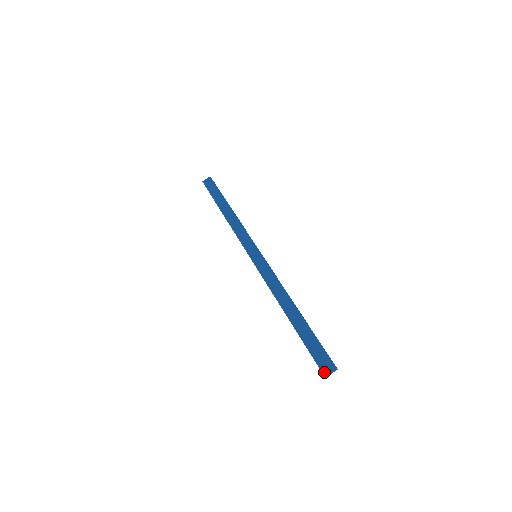
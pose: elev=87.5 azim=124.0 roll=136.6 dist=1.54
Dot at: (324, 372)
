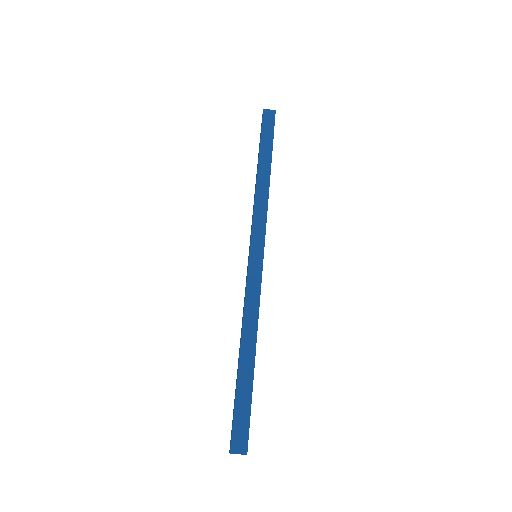
Dot at: (232, 453)
